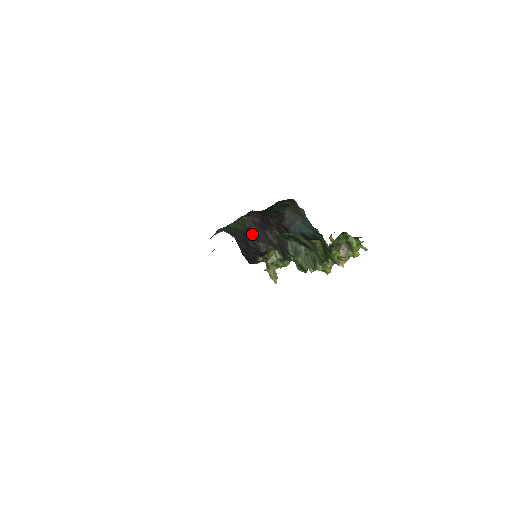
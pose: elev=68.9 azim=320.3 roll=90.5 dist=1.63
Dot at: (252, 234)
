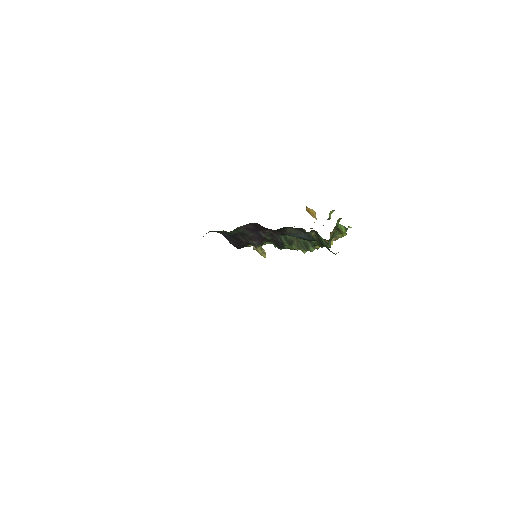
Dot at: (245, 235)
